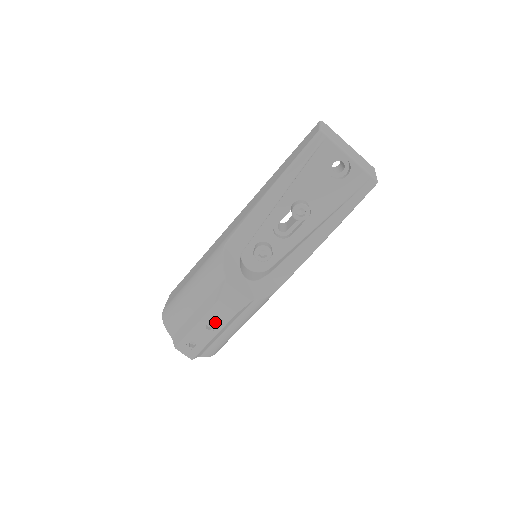
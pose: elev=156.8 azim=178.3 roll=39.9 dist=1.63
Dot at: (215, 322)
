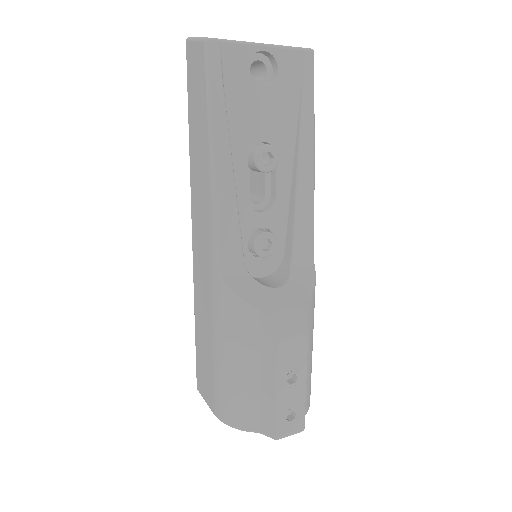
Dot at: (294, 368)
